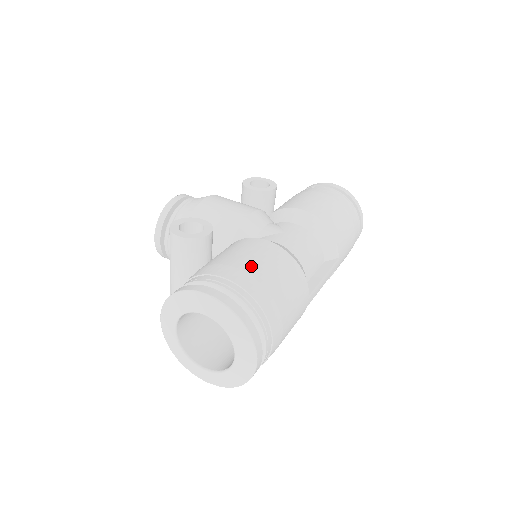
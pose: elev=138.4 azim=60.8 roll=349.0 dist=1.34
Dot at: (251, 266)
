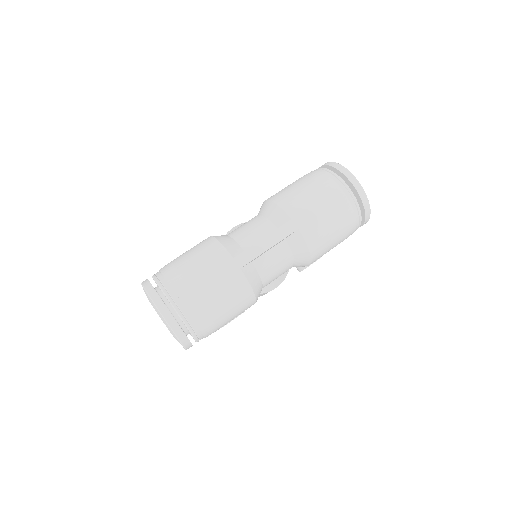
Dot at: occluded
